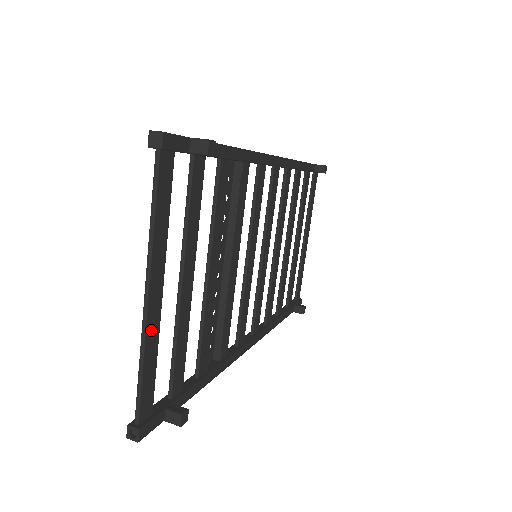
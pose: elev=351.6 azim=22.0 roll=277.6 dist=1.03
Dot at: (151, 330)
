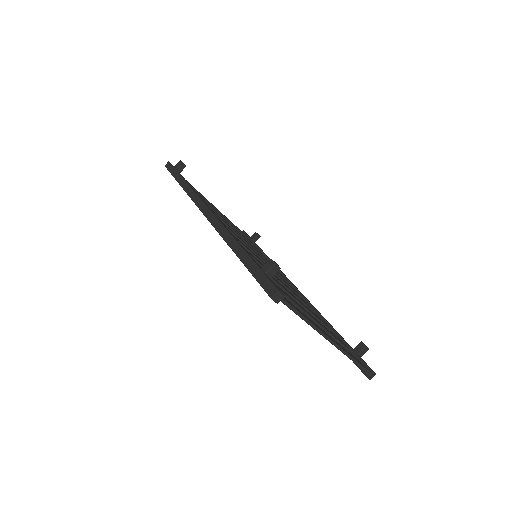
Dot at: occluded
